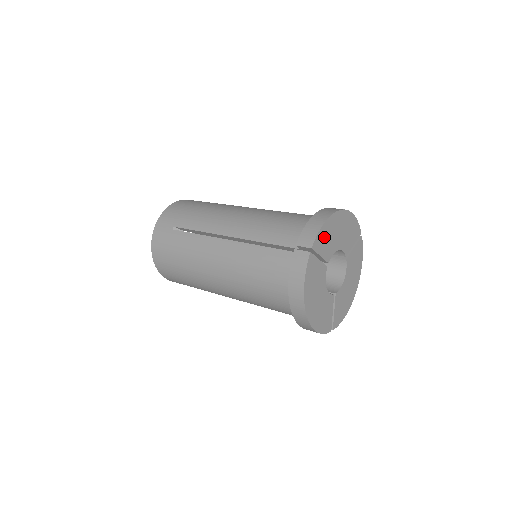
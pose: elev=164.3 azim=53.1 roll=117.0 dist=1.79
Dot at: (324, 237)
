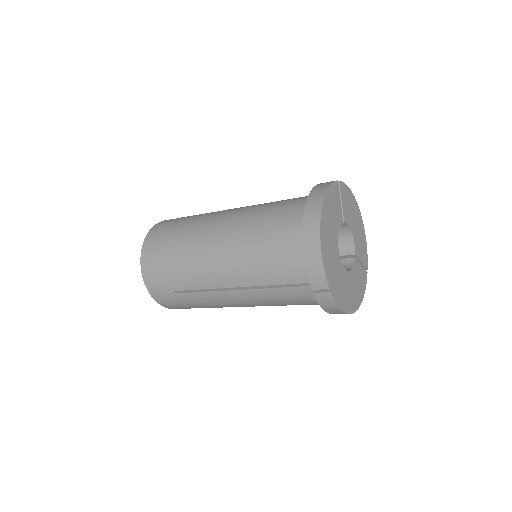
Dot at: (347, 197)
